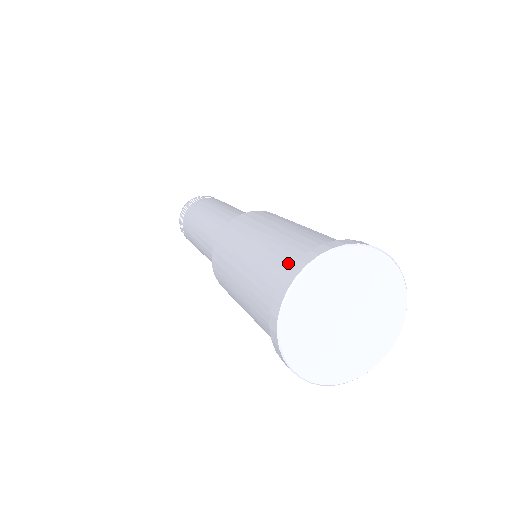
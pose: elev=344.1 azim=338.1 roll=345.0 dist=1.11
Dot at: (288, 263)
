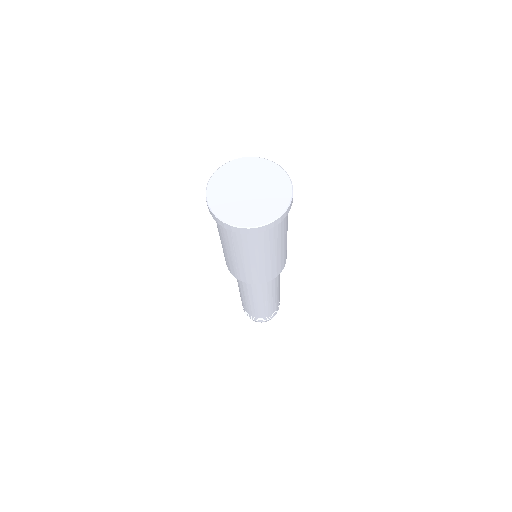
Dot at: occluded
